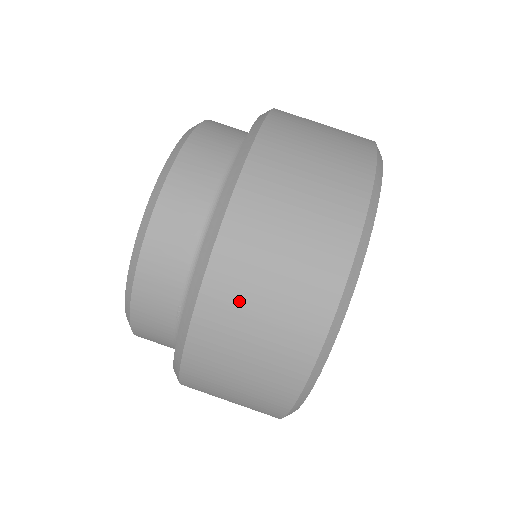
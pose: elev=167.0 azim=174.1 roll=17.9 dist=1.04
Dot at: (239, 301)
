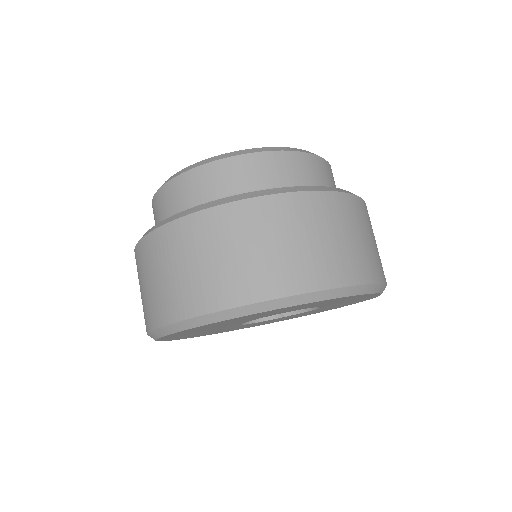
Dot at: (164, 255)
